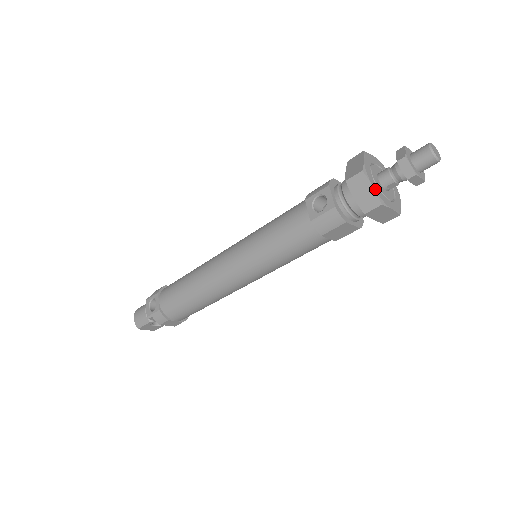
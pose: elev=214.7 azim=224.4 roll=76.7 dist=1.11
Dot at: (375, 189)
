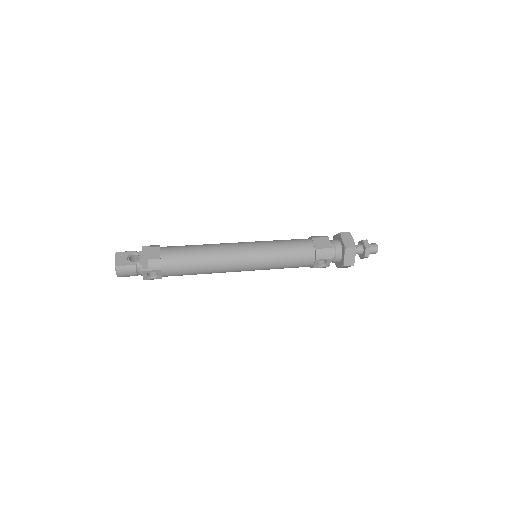
Dot at: (350, 266)
